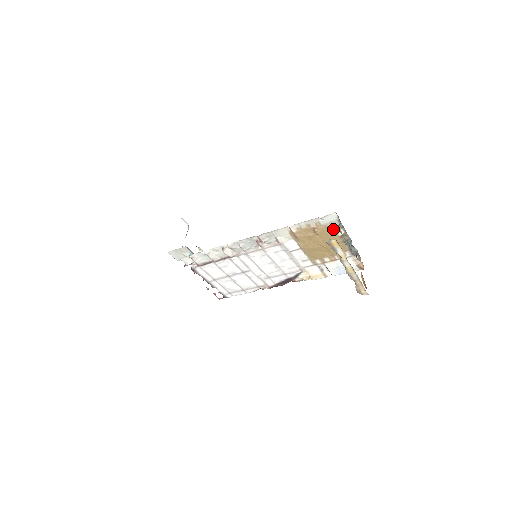
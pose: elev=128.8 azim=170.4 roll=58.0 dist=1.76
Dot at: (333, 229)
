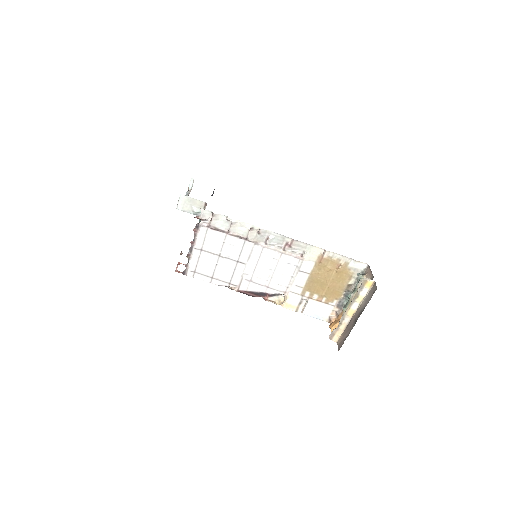
Dot at: (358, 274)
